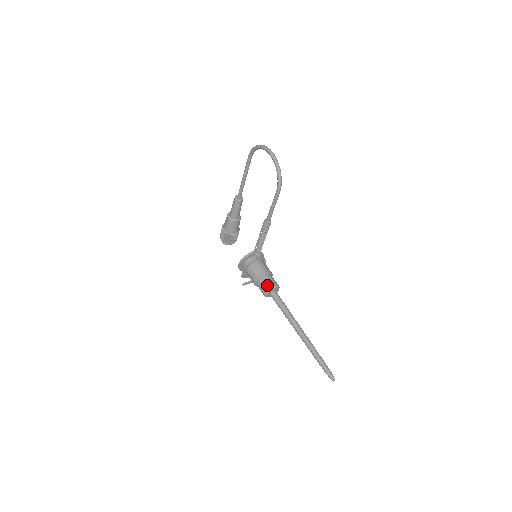
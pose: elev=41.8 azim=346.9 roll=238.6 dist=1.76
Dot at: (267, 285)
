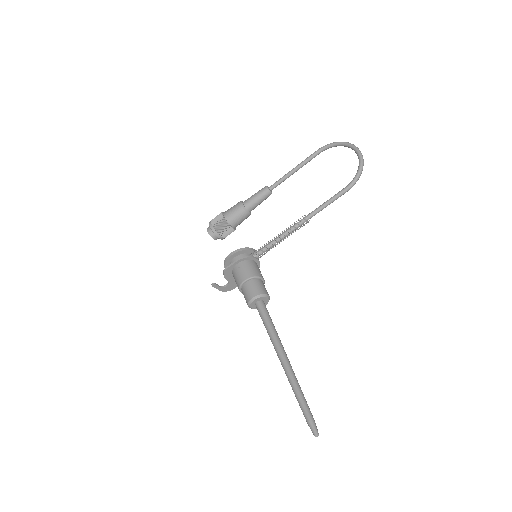
Dot at: (261, 289)
